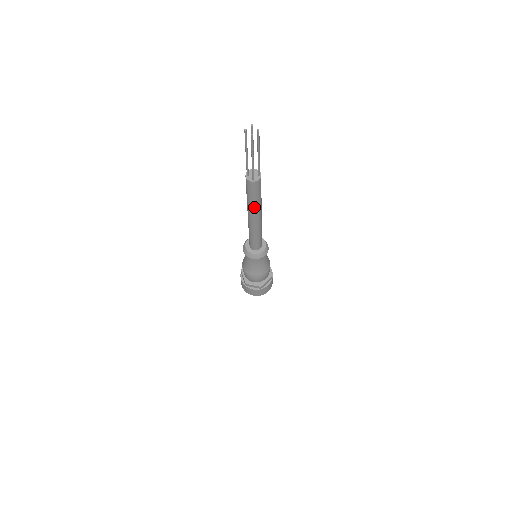
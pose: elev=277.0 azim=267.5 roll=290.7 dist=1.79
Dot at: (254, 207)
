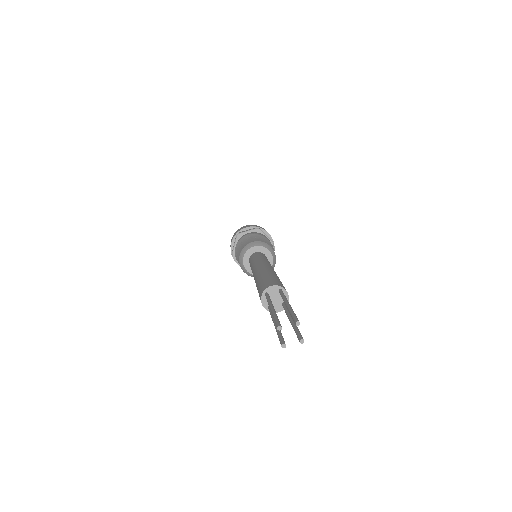
Dot at: occluded
